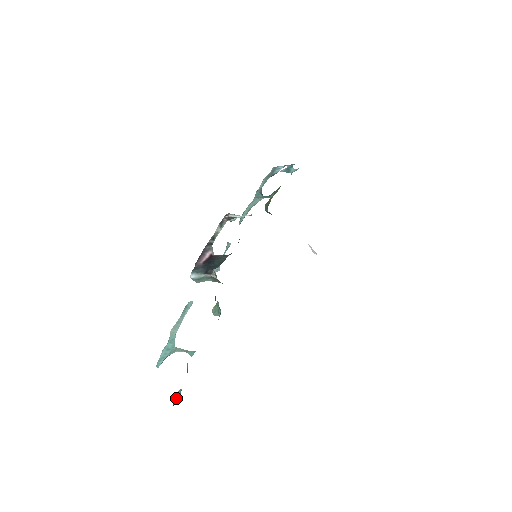
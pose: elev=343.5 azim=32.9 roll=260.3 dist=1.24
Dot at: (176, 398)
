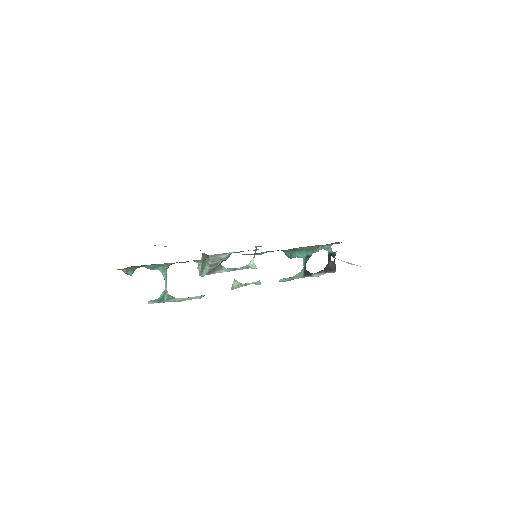
Dot at: (129, 273)
